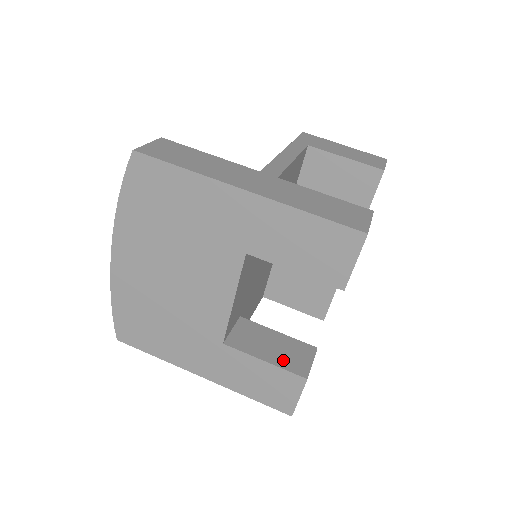
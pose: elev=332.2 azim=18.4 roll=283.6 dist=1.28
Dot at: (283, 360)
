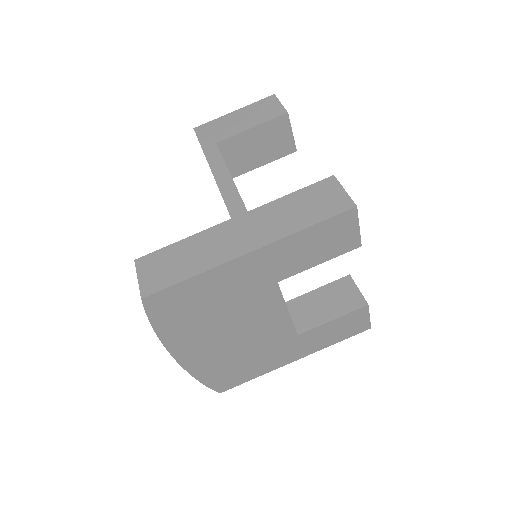
Dot at: (342, 307)
